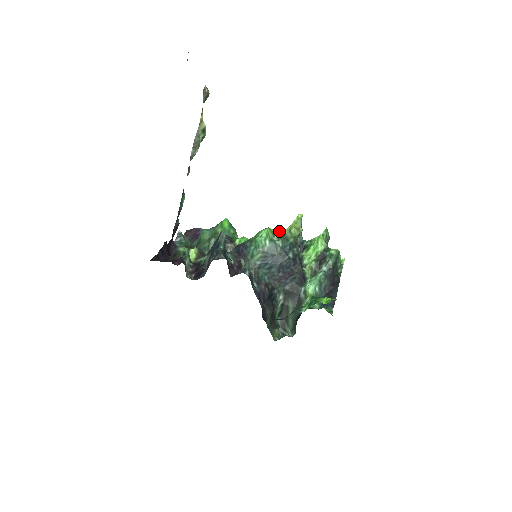
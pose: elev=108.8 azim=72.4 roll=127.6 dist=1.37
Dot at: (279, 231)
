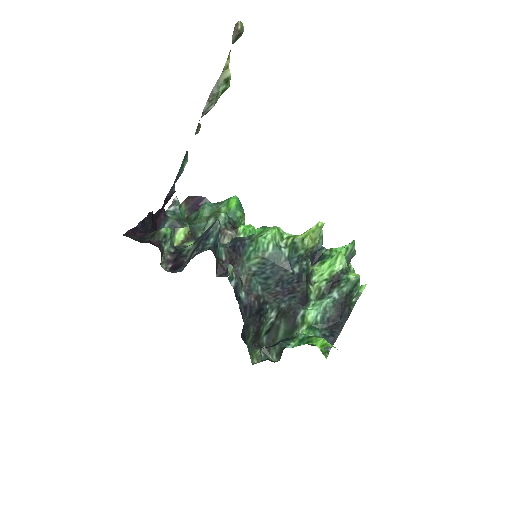
Dot at: (290, 235)
